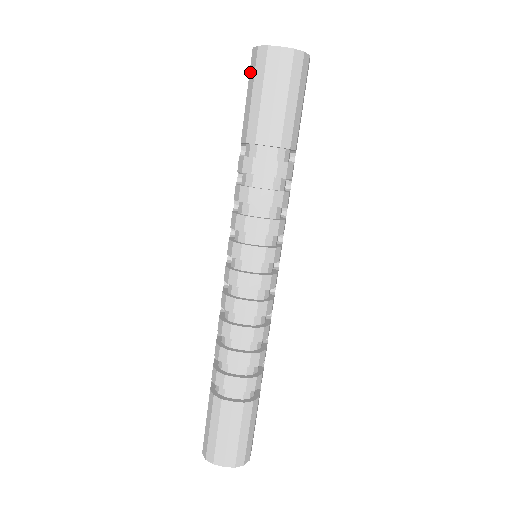
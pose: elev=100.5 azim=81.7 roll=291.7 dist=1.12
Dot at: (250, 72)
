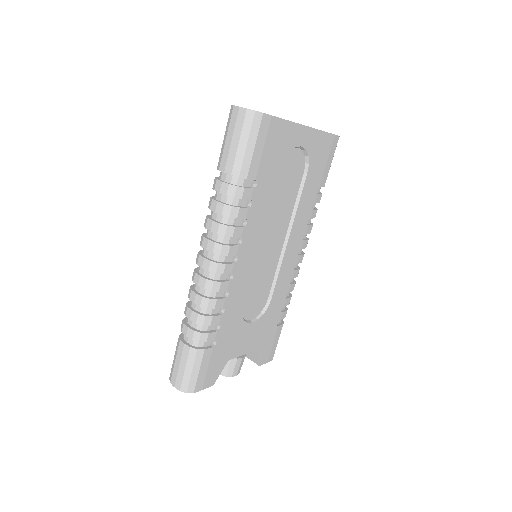
Dot at: occluded
